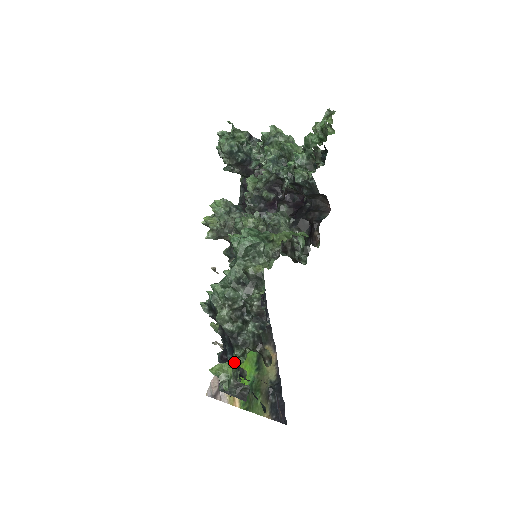
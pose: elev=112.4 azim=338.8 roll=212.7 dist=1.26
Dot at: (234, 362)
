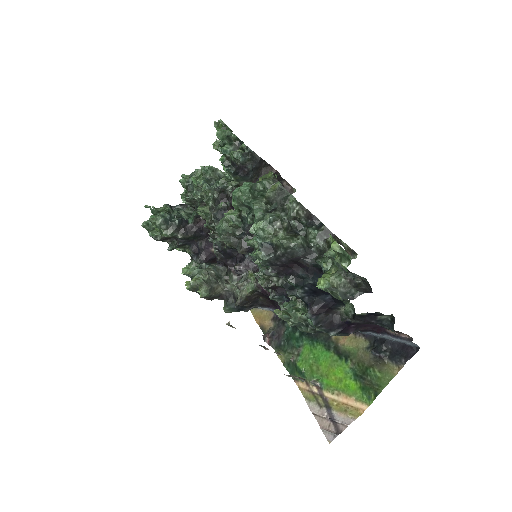
Dot at: (329, 253)
